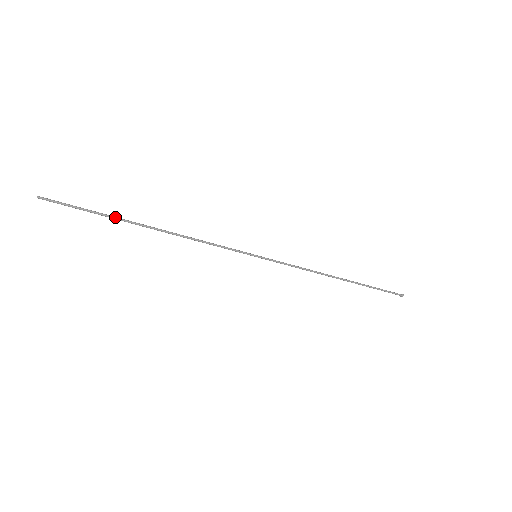
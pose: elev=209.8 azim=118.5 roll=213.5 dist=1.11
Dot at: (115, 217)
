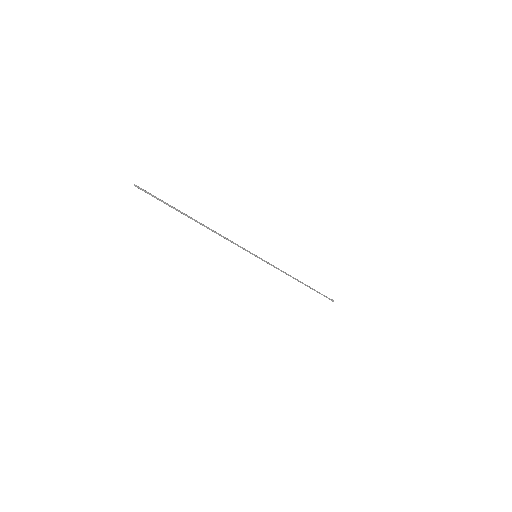
Dot at: (179, 210)
